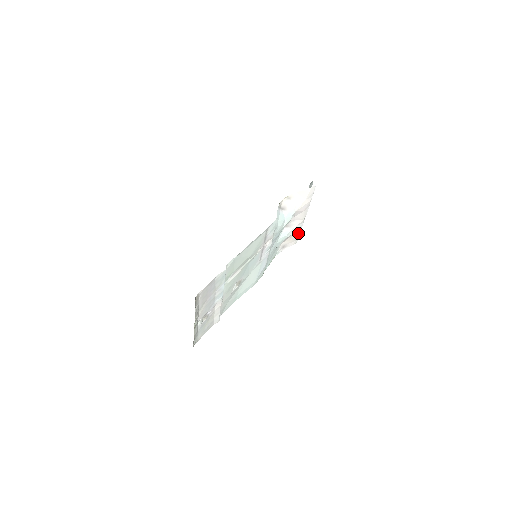
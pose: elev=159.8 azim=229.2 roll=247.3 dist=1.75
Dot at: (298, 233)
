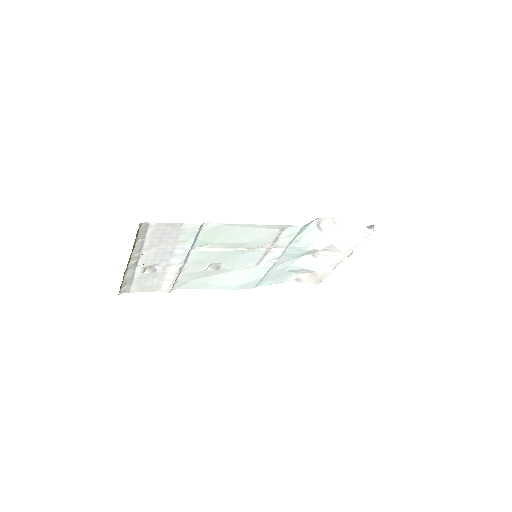
Dot at: (322, 276)
